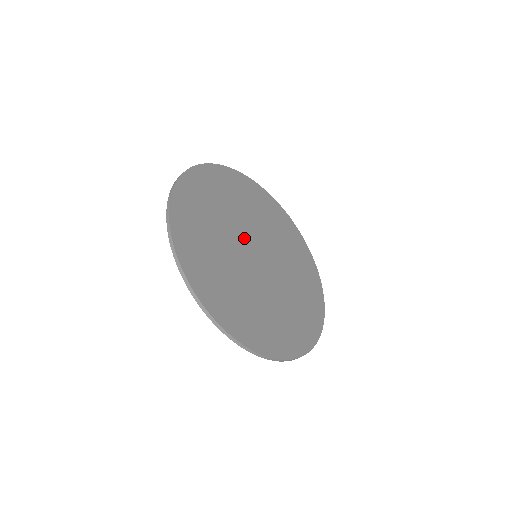
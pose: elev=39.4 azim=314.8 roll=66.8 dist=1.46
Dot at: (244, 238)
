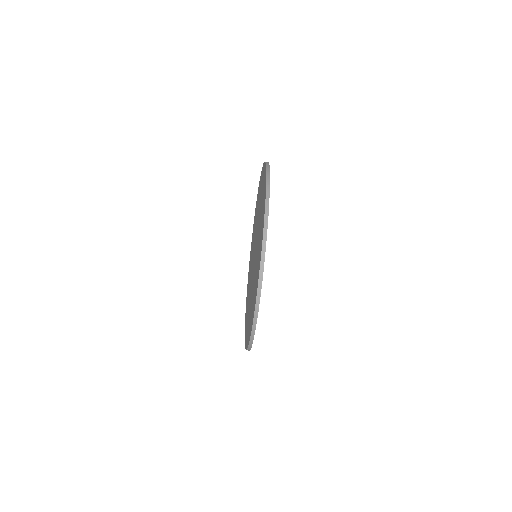
Dot at: occluded
